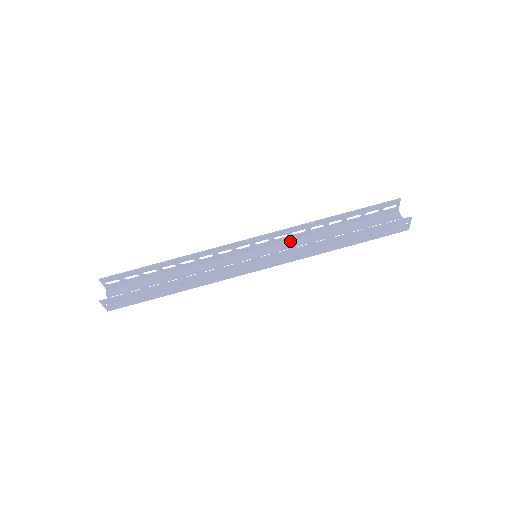
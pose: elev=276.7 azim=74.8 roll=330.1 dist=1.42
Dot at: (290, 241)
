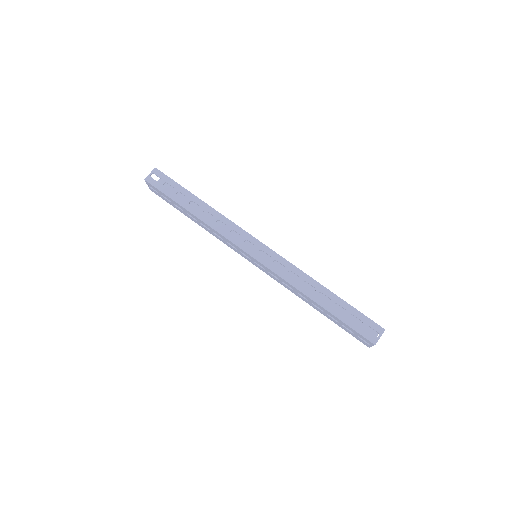
Dot at: occluded
